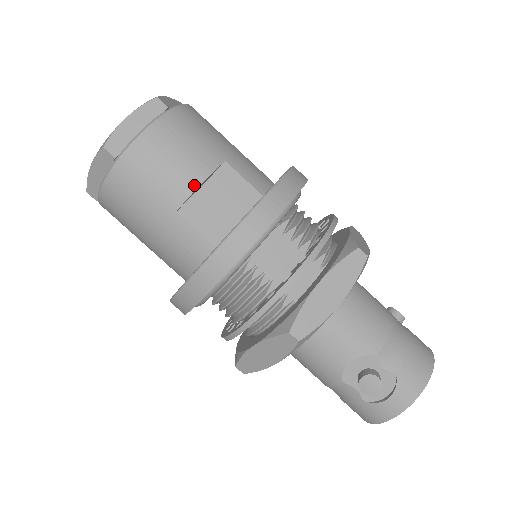
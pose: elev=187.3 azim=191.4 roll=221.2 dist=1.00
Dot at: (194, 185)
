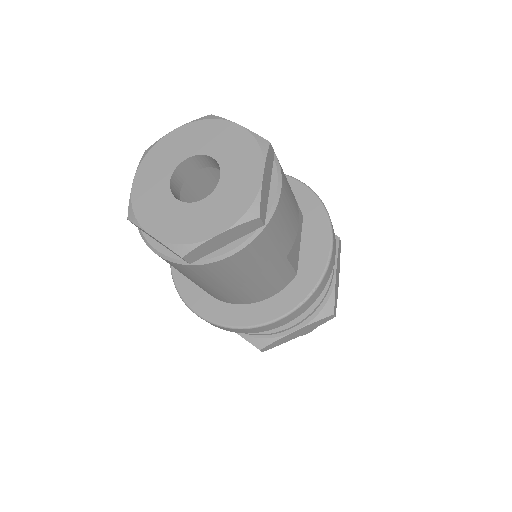
Dot at: (297, 229)
